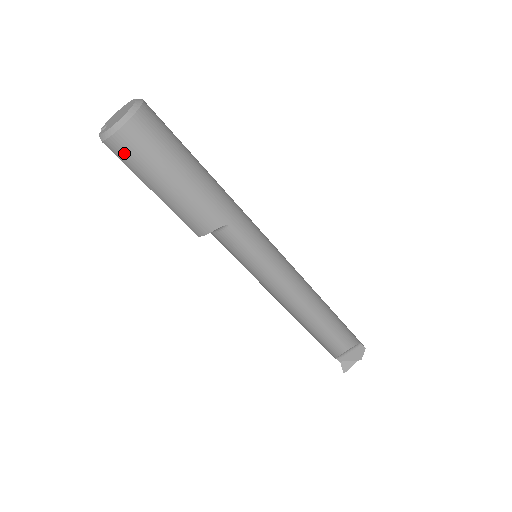
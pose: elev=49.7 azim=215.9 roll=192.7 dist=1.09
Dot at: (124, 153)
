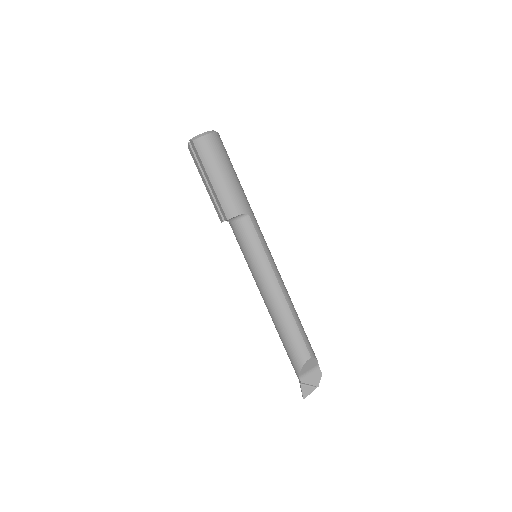
Dot at: (204, 149)
